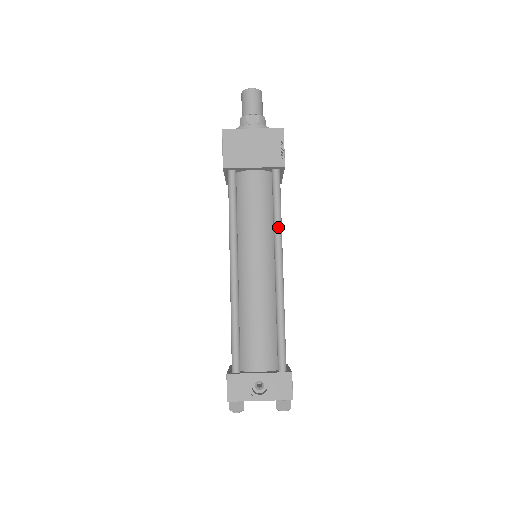
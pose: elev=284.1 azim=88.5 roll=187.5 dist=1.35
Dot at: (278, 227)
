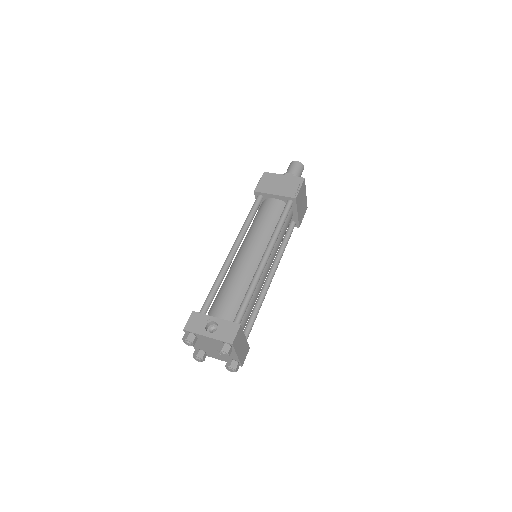
Dot at: (276, 232)
